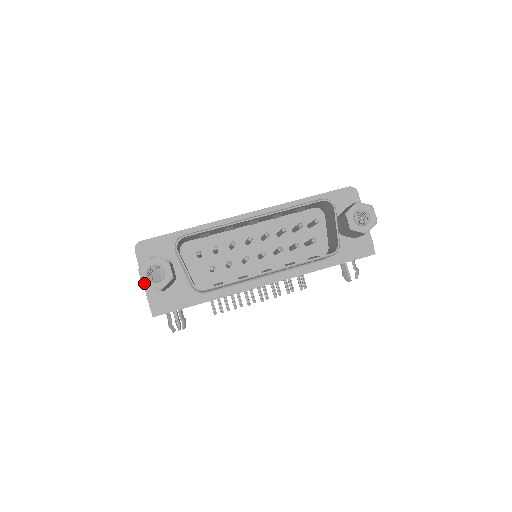
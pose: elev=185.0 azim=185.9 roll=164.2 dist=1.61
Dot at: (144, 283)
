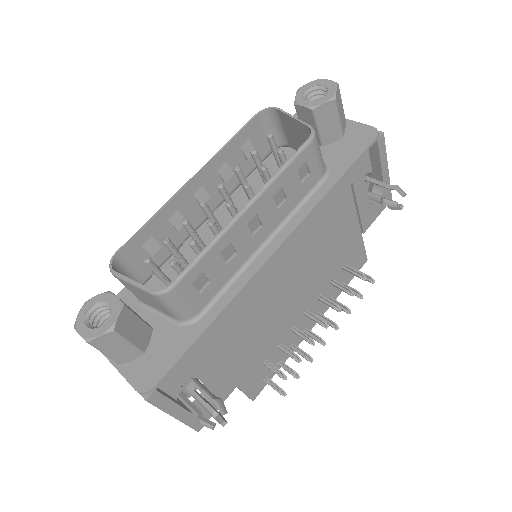
Dot at: (86, 336)
